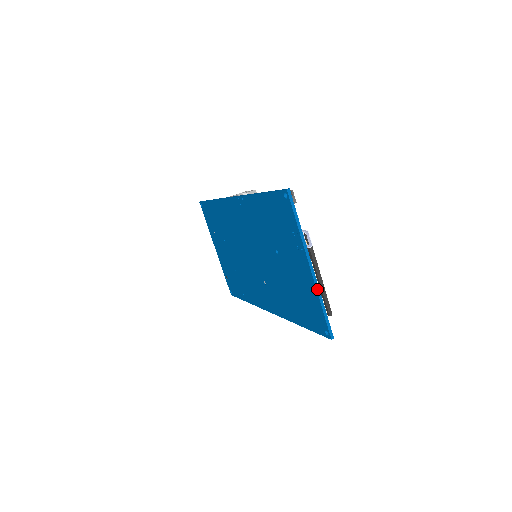
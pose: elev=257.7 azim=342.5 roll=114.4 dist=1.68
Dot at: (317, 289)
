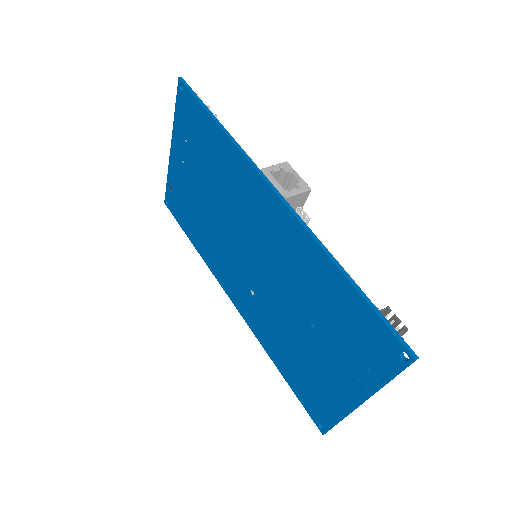
Dot at: occluded
